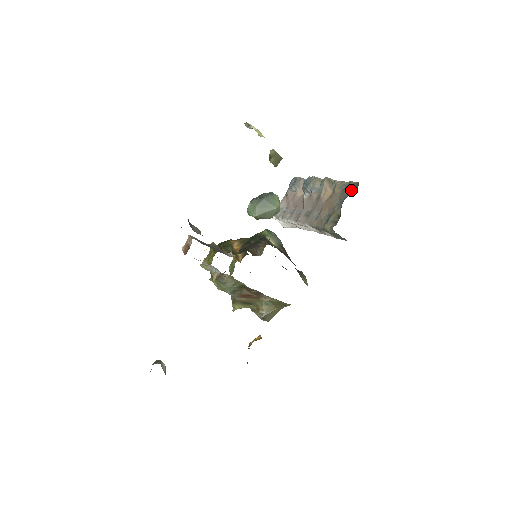
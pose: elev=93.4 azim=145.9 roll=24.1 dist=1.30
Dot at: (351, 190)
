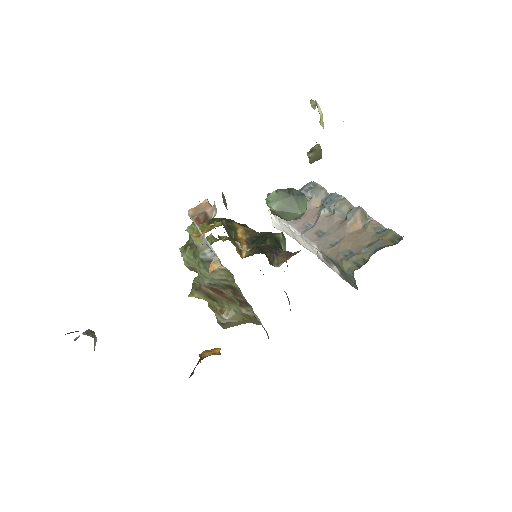
Dot at: (390, 240)
